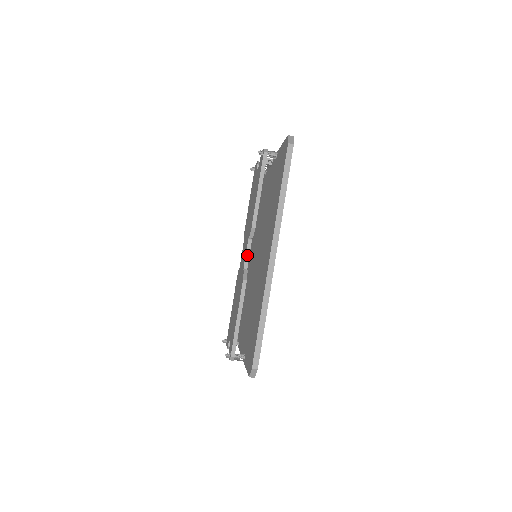
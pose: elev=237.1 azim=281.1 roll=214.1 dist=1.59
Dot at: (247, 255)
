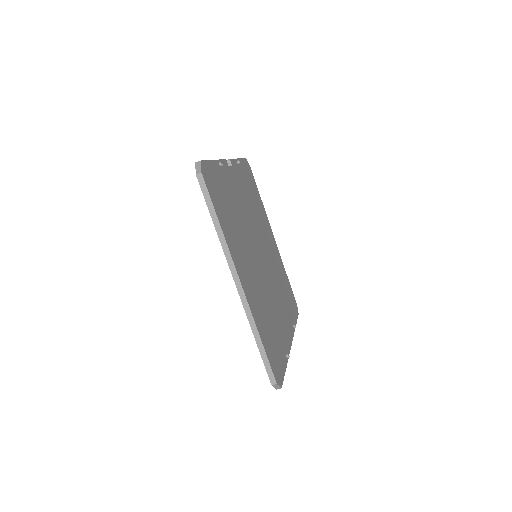
Dot at: occluded
